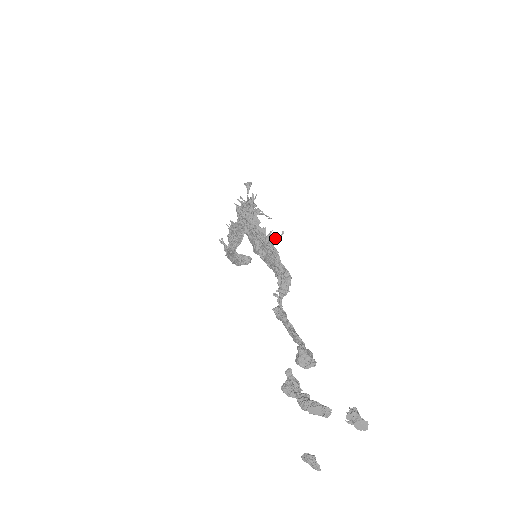
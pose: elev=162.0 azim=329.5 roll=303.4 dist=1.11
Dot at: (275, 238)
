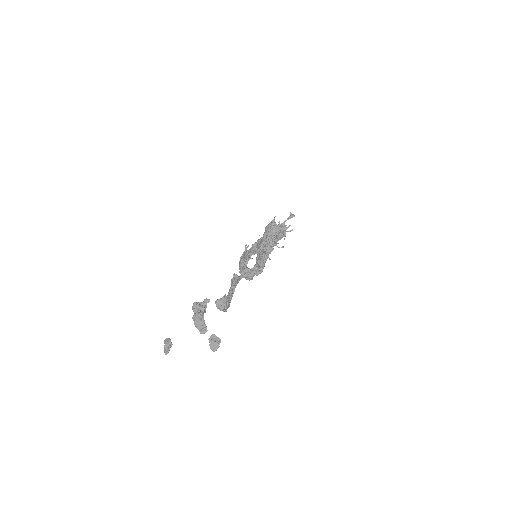
Dot at: (276, 245)
